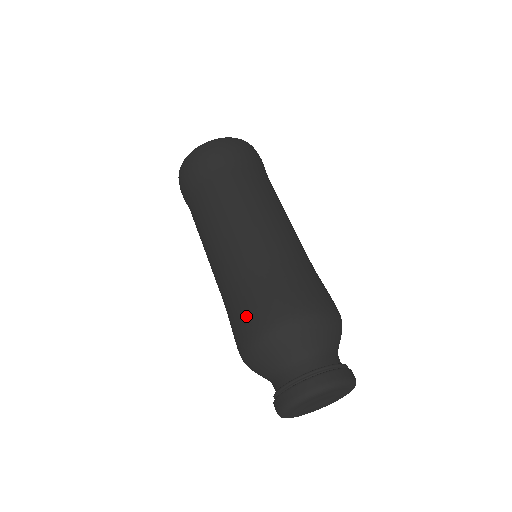
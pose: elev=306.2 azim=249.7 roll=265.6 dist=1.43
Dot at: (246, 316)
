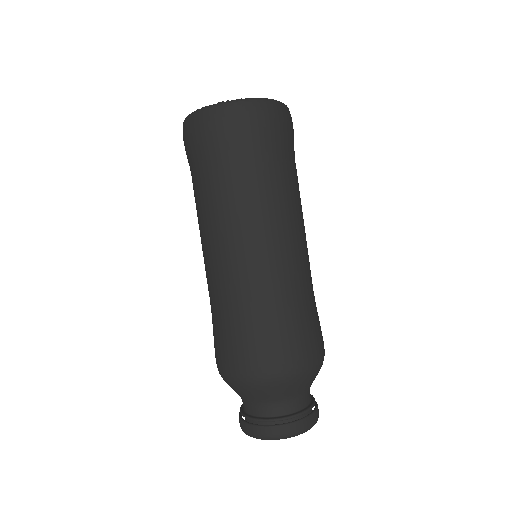
Dot at: (226, 350)
